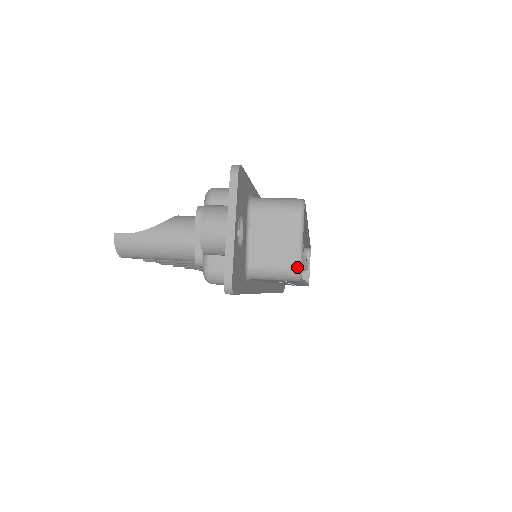
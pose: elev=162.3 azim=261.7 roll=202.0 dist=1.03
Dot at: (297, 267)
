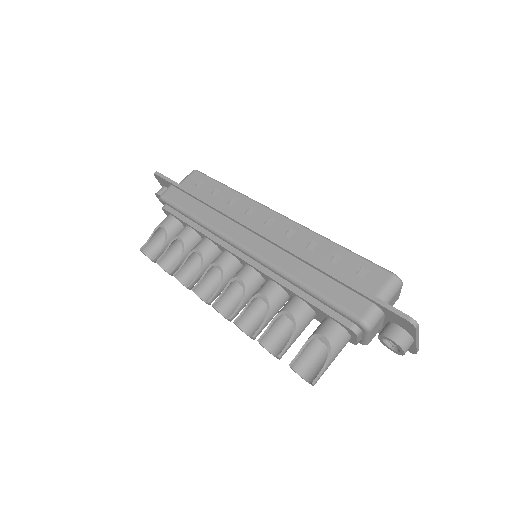
Dot at: occluded
